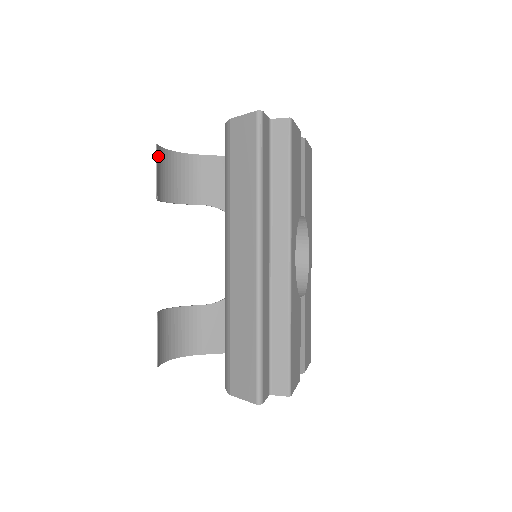
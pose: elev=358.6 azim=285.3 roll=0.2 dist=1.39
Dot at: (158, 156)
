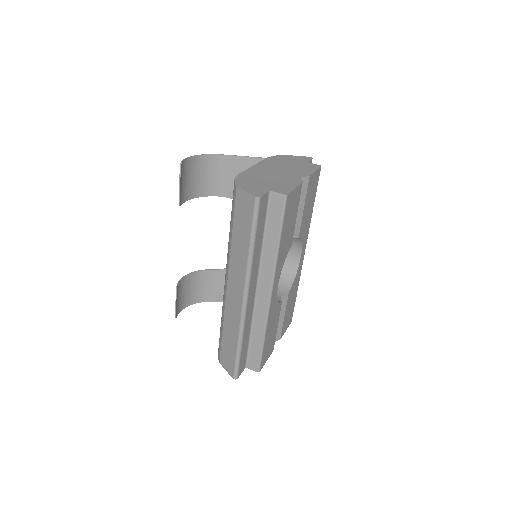
Dot at: (182, 170)
